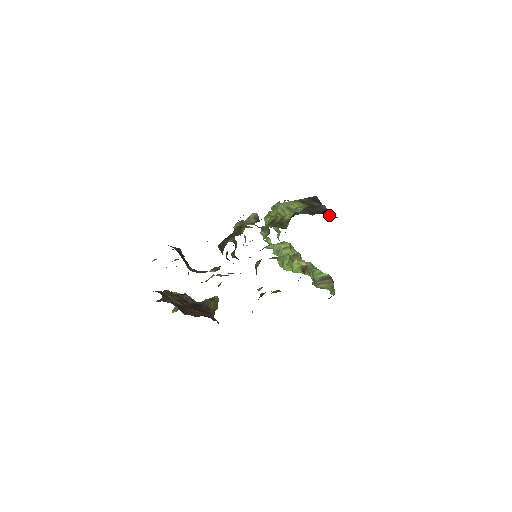
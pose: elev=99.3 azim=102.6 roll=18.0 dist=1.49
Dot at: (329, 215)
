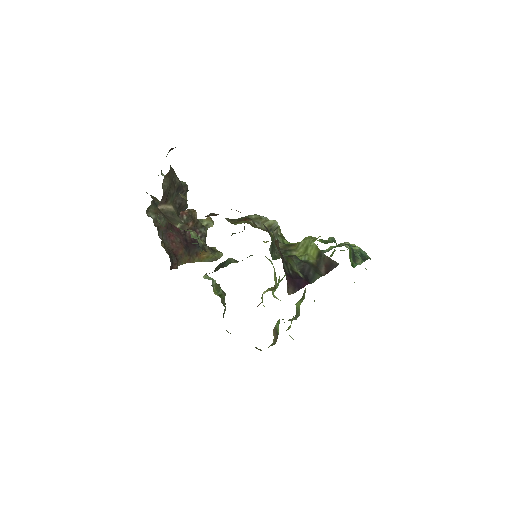
Dot at: (294, 285)
